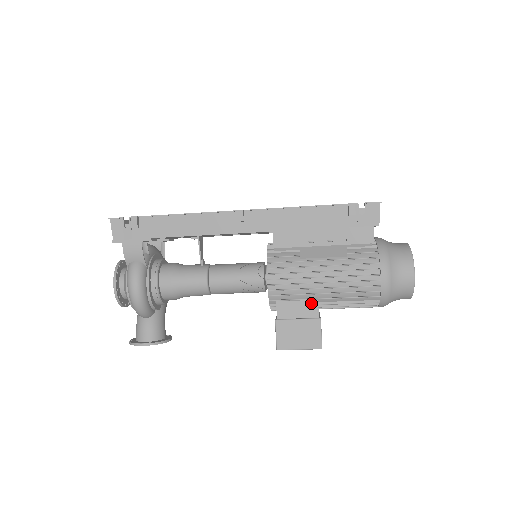
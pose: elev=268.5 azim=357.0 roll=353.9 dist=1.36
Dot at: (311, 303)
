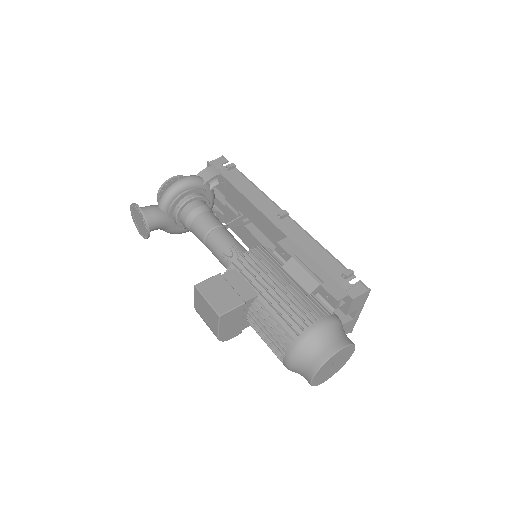
Dot at: (253, 291)
